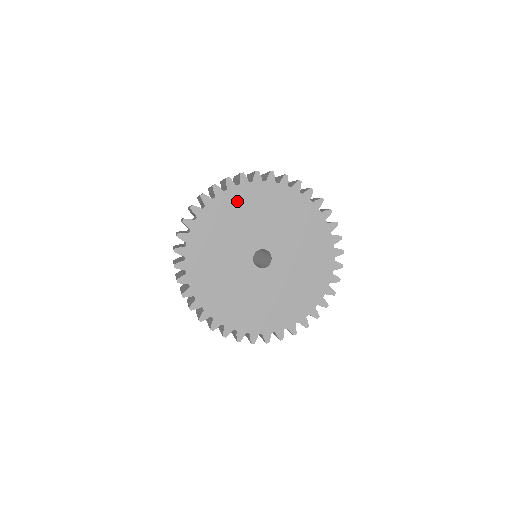
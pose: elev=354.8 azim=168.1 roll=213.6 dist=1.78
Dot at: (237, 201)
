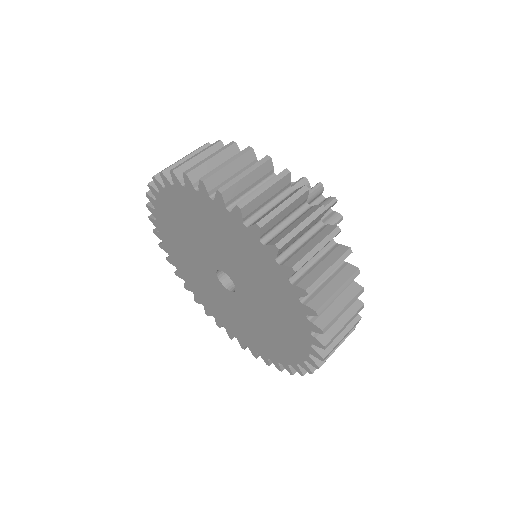
Dot at: (180, 205)
